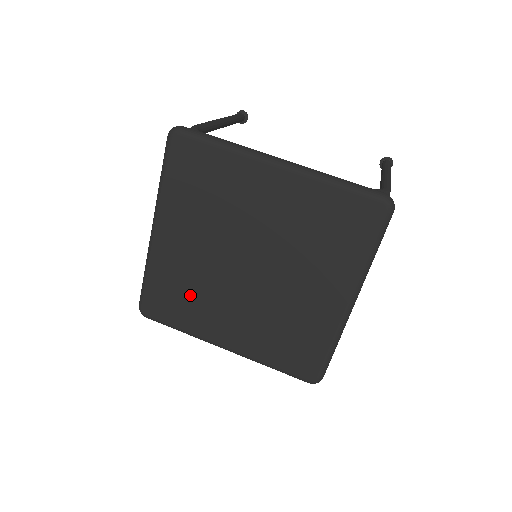
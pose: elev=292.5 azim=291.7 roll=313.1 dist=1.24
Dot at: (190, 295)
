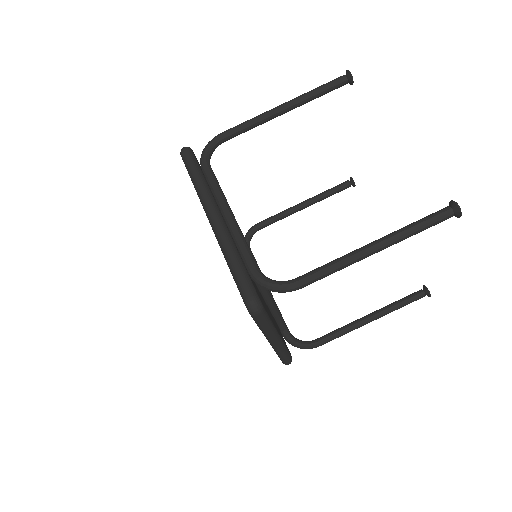
Dot at: occluded
